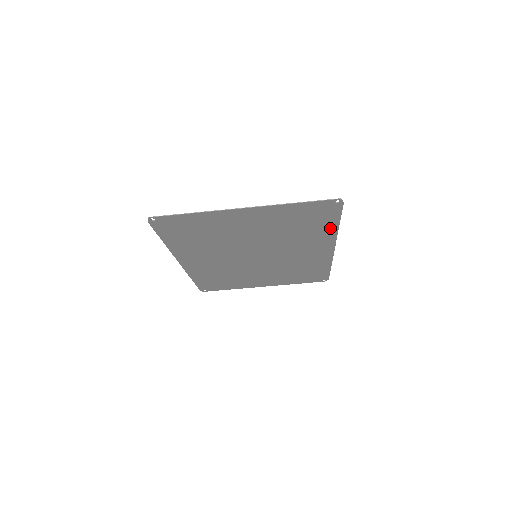
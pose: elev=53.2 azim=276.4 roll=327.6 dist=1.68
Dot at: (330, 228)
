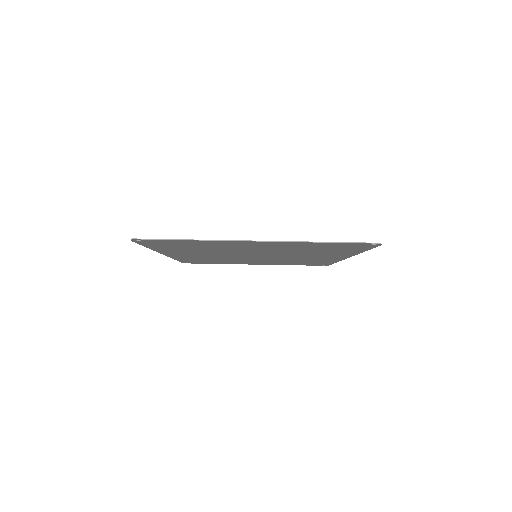
Dot at: (353, 251)
